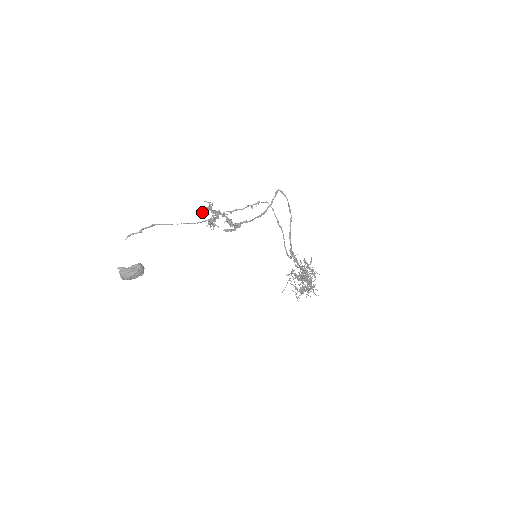
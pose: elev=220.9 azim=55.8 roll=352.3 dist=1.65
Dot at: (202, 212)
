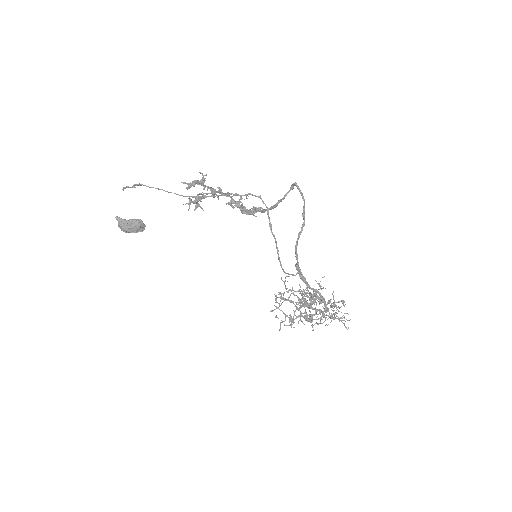
Dot at: (188, 185)
